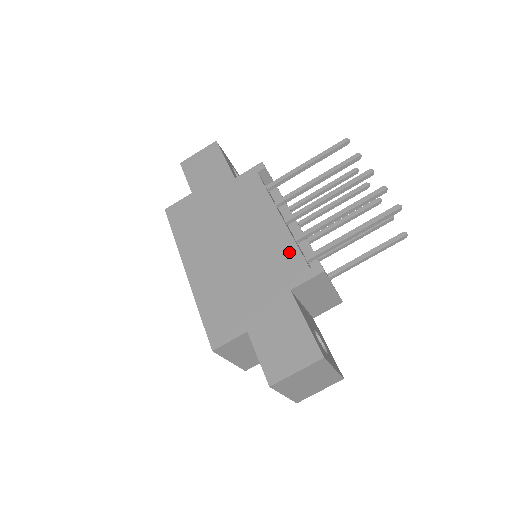
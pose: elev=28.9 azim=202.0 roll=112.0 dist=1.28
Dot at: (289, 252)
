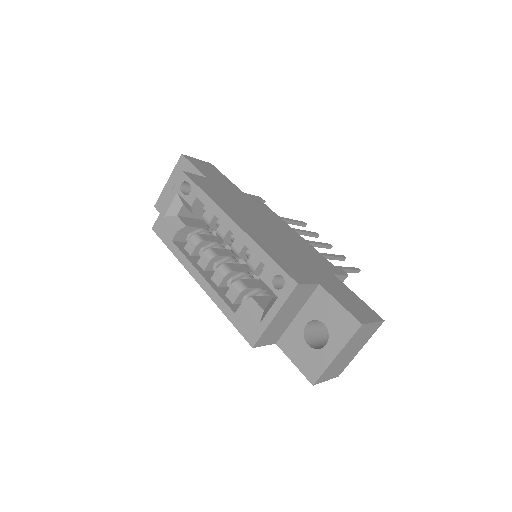
Dot at: (317, 253)
